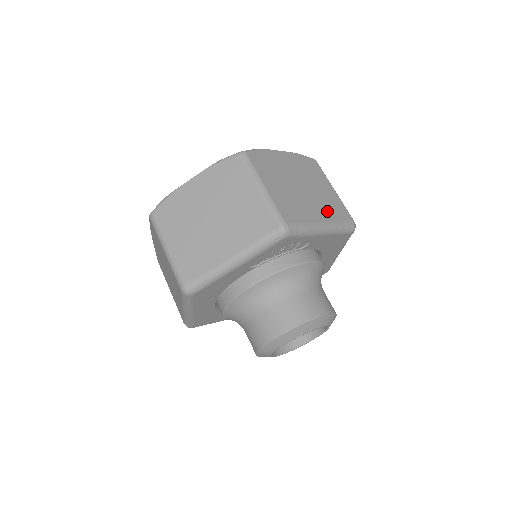
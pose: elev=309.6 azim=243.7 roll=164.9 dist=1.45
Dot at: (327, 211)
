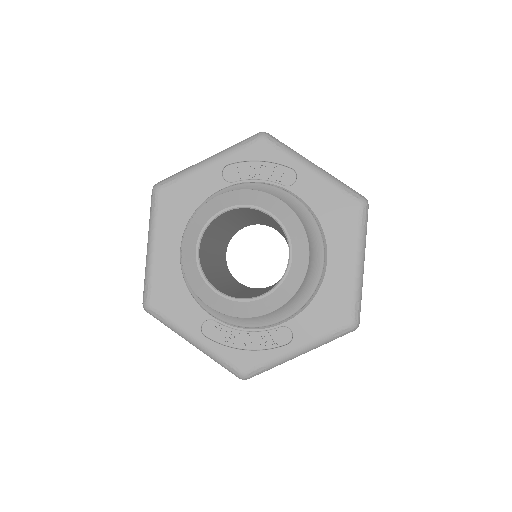
Dot at: occluded
